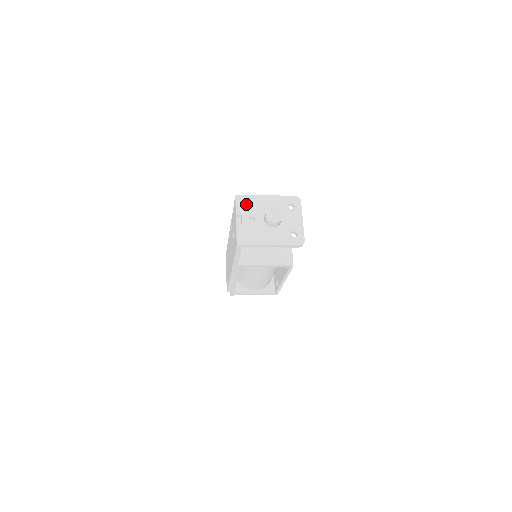
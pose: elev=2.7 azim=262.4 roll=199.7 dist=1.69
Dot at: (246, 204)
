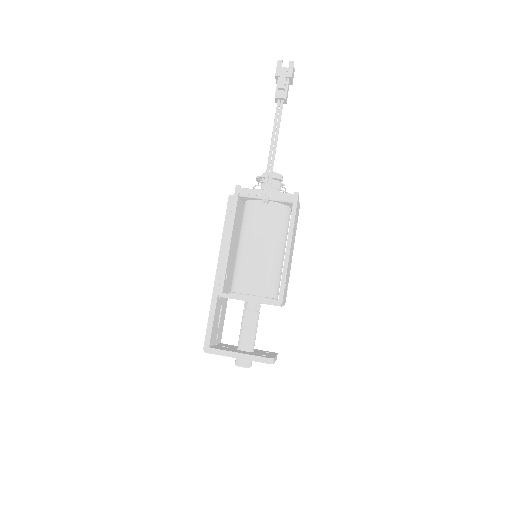
Dot at: occluded
